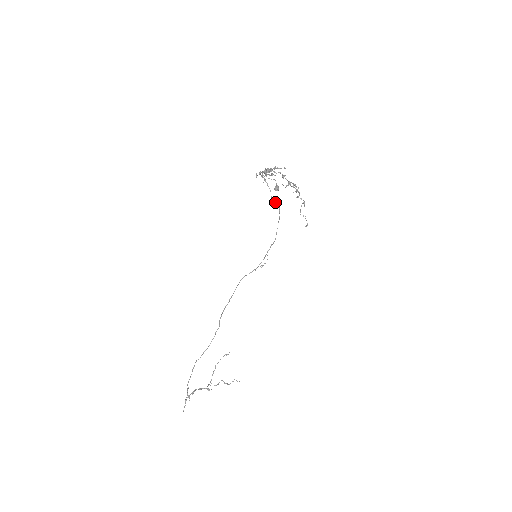
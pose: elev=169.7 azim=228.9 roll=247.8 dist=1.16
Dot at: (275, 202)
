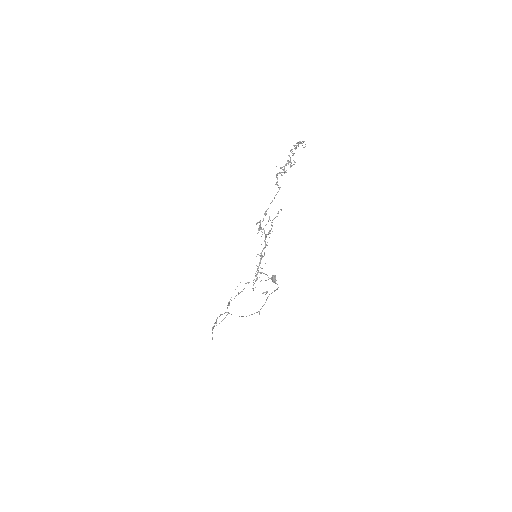
Dot at: occluded
